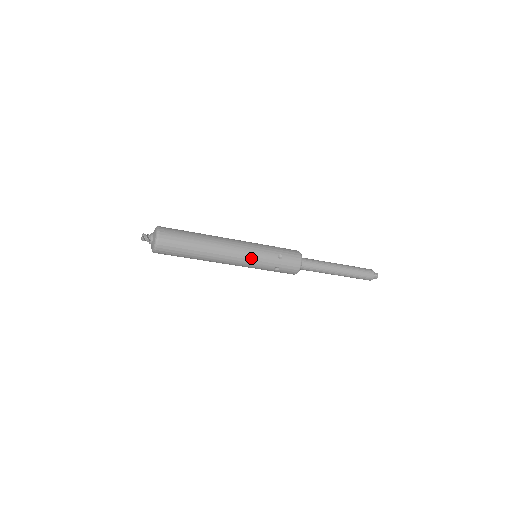
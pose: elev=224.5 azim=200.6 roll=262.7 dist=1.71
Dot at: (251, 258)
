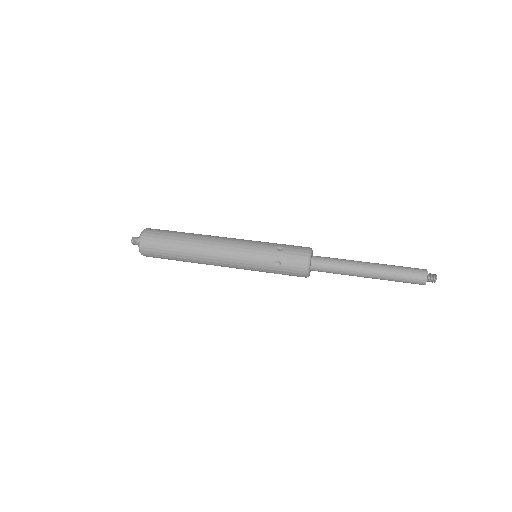
Dot at: (243, 251)
